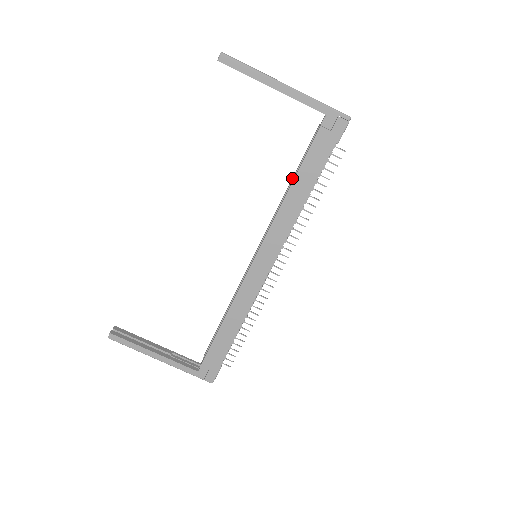
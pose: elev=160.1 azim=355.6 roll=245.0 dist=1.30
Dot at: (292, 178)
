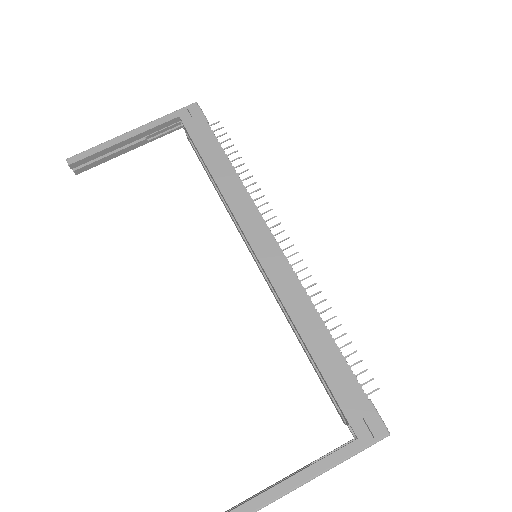
Dot at: occluded
